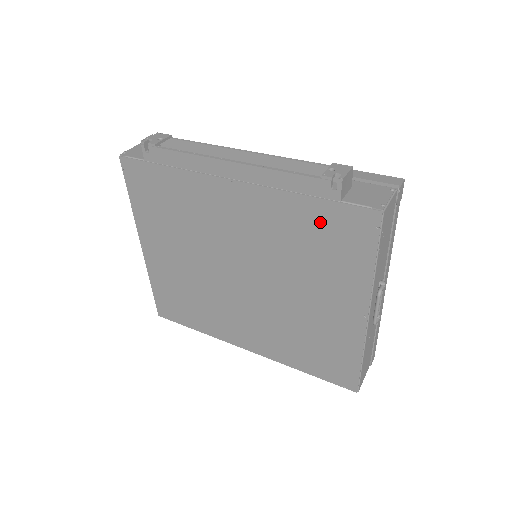
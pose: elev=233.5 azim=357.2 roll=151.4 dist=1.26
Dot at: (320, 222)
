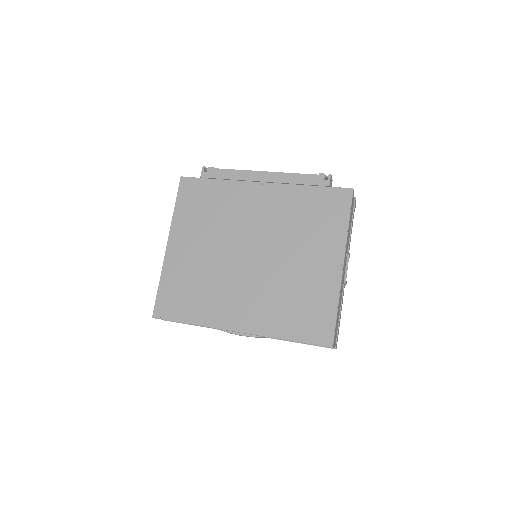
Dot at: (316, 201)
